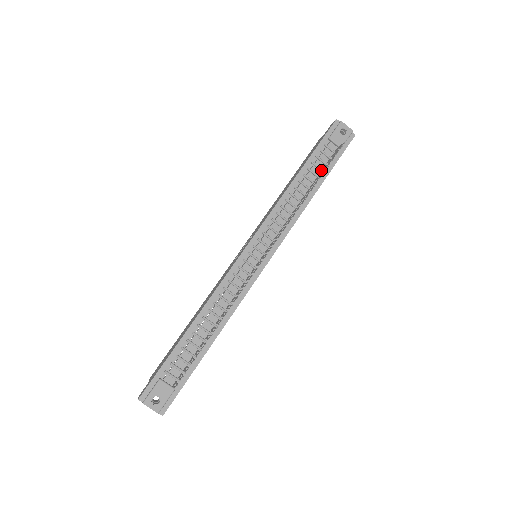
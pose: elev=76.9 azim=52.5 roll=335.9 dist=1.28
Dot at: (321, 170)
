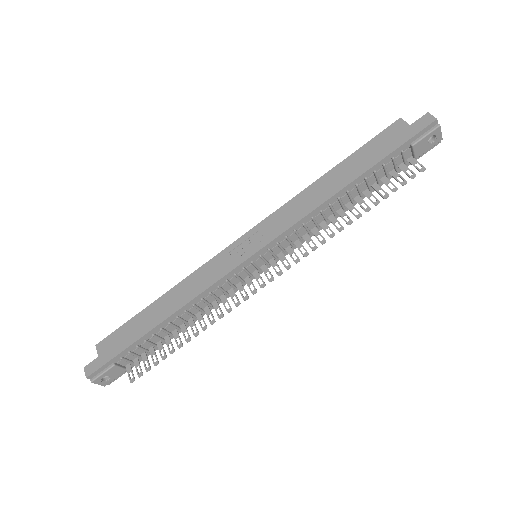
Dot at: (378, 181)
